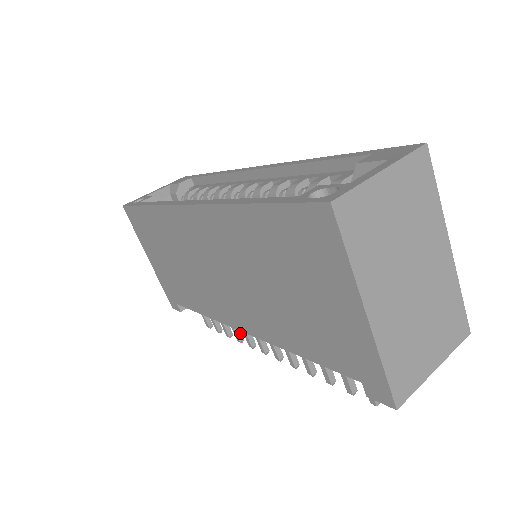
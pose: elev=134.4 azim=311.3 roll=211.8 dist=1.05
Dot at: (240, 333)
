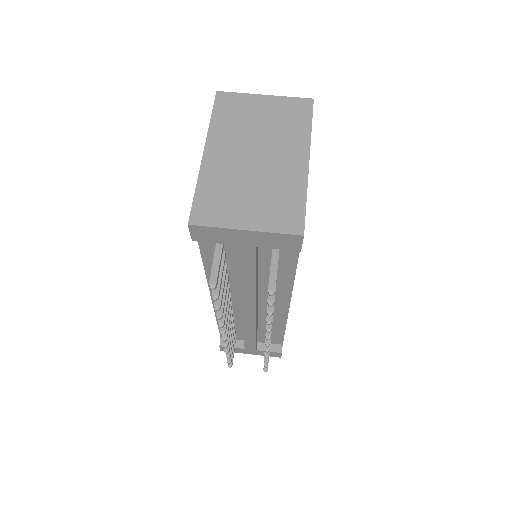
Dot at: (229, 343)
